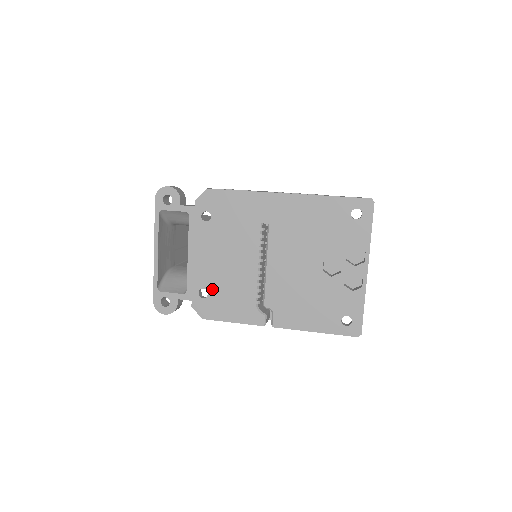
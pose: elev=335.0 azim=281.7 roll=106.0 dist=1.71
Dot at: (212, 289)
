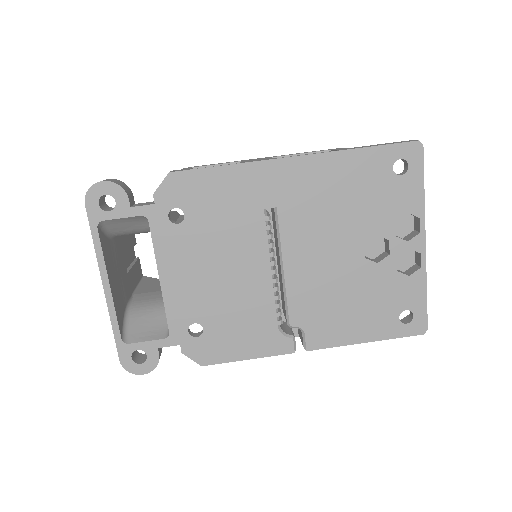
Dot at: (208, 321)
